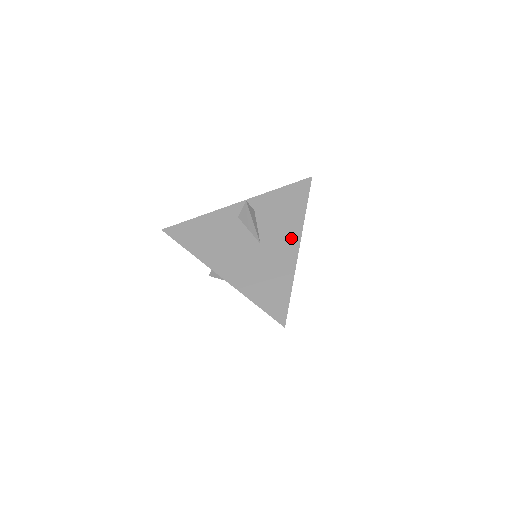
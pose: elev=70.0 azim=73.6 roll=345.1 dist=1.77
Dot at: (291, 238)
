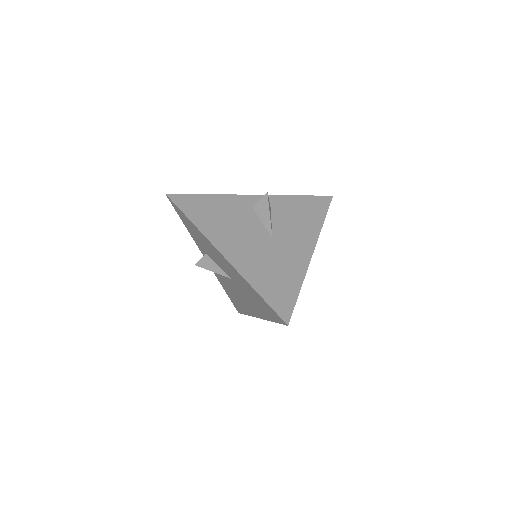
Dot at: (305, 242)
